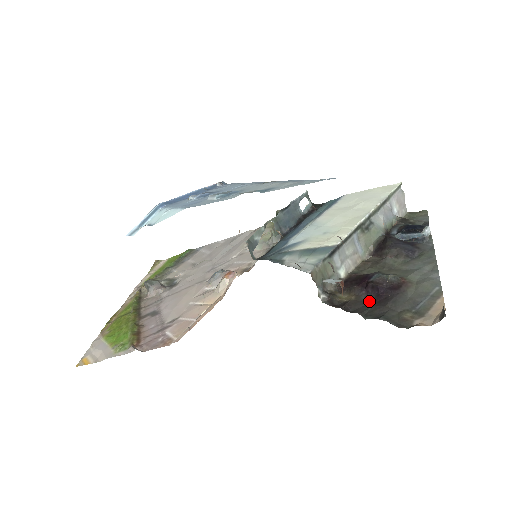
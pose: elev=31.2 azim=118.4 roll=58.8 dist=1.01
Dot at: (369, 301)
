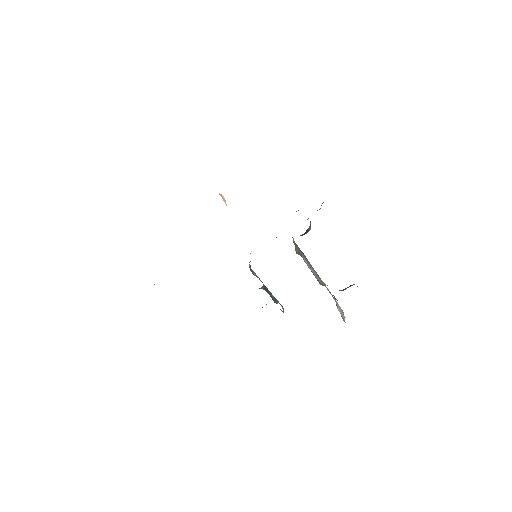
Dot at: occluded
